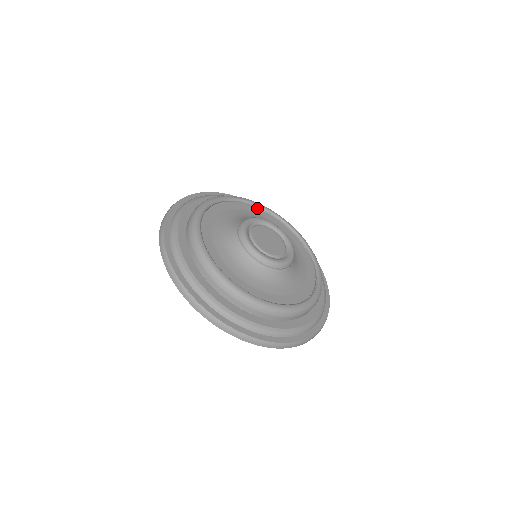
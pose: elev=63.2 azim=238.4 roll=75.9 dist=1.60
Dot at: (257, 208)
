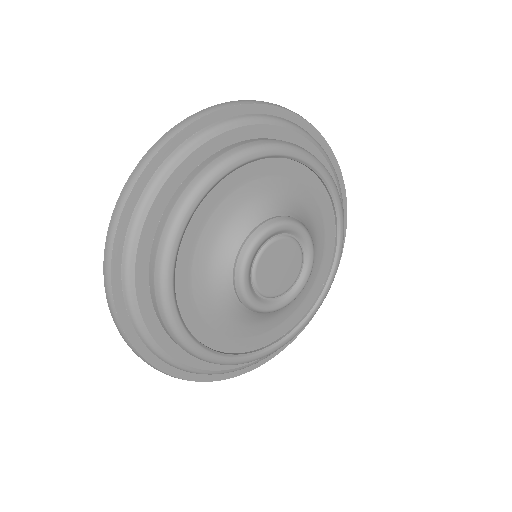
Dot at: (314, 173)
